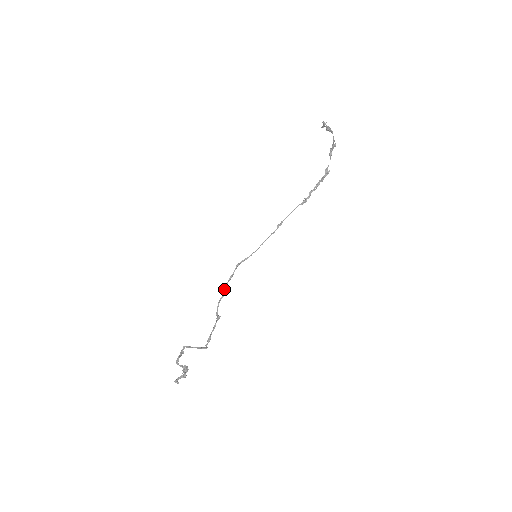
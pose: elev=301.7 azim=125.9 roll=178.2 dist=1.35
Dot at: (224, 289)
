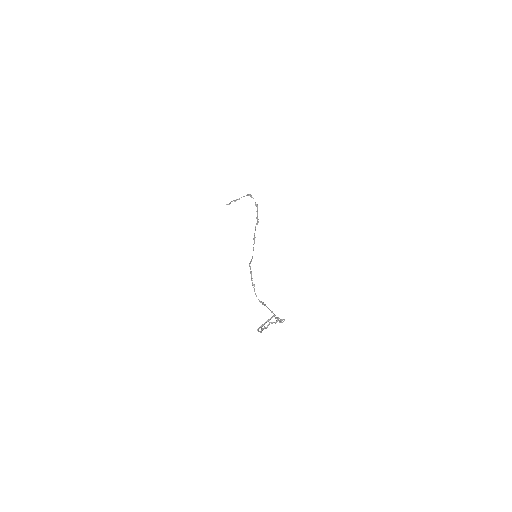
Dot at: (252, 284)
